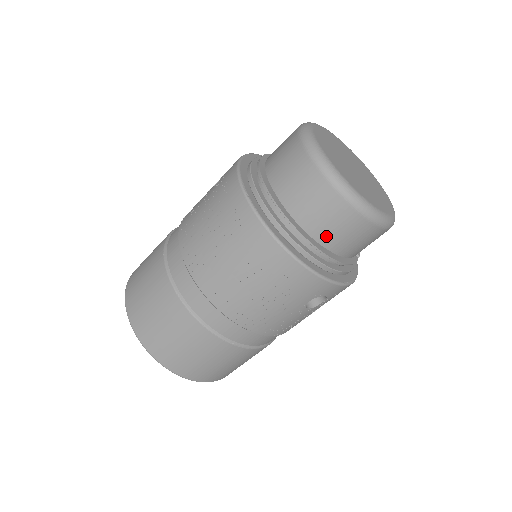
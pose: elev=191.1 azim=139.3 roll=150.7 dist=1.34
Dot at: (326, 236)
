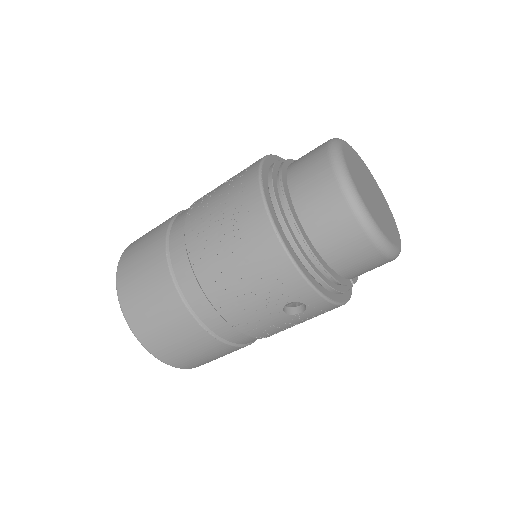
Dot at: (322, 240)
